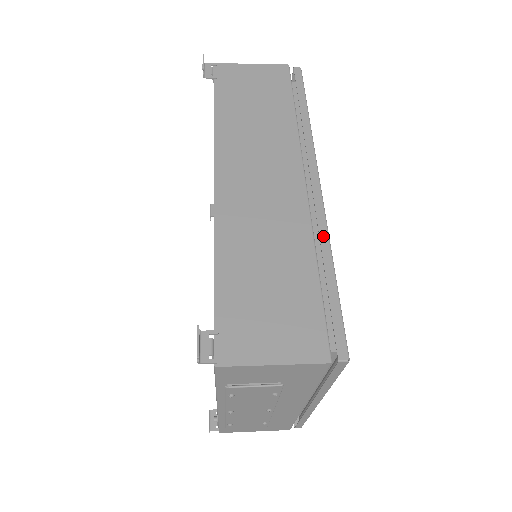
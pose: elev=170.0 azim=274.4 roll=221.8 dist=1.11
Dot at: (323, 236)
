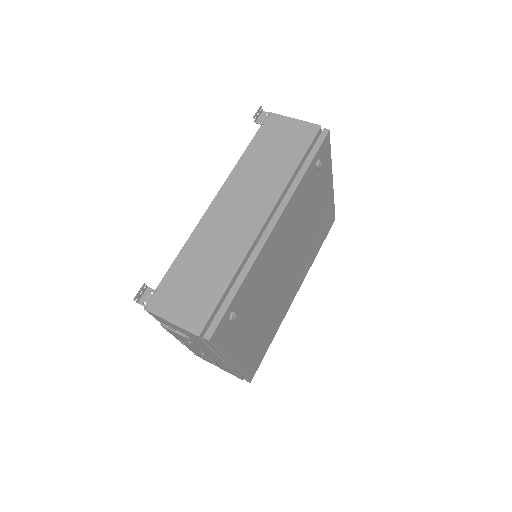
Dot at: (249, 262)
